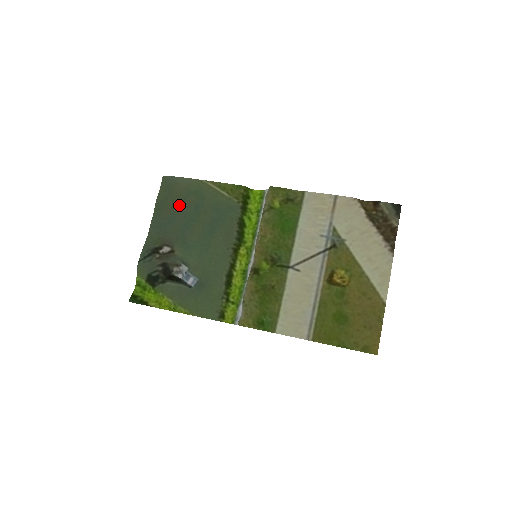
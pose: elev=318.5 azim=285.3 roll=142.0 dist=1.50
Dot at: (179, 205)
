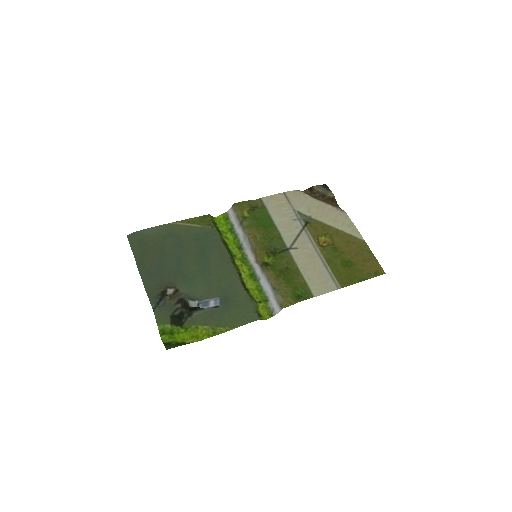
Dot at: (160, 250)
